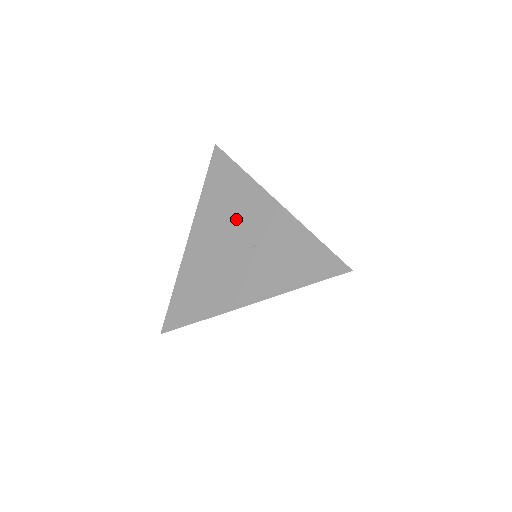
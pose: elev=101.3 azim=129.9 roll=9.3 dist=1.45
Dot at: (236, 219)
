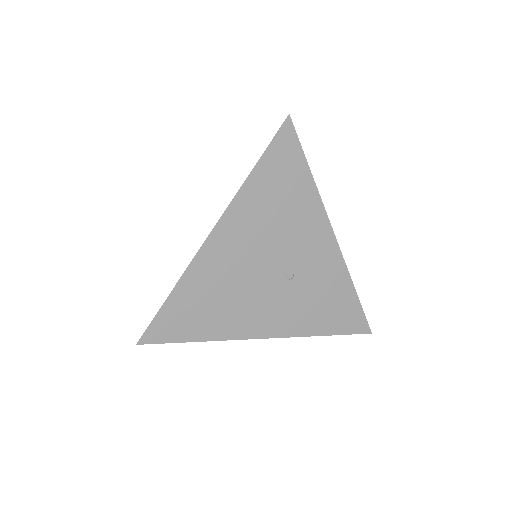
Dot at: occluded
